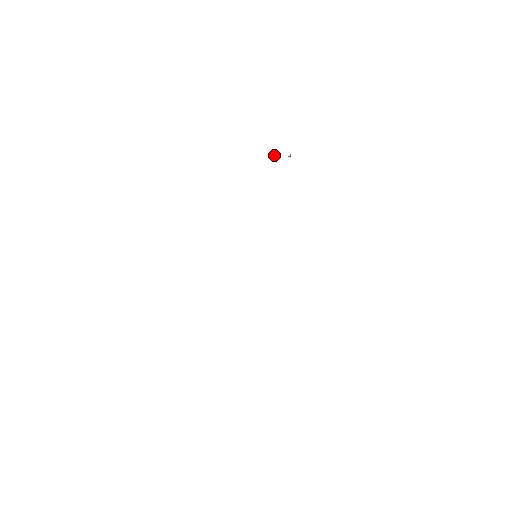
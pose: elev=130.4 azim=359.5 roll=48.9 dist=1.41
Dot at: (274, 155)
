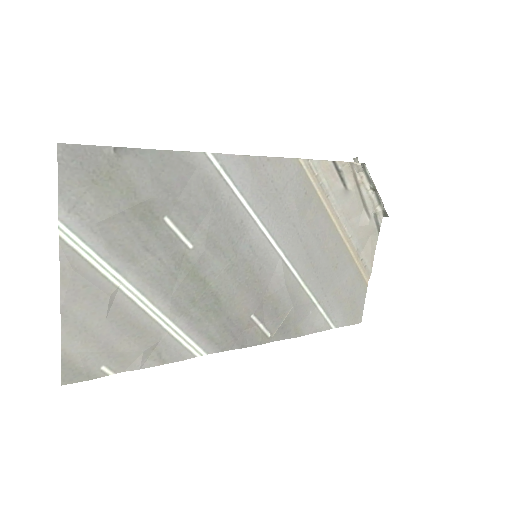
Dot at: (383, 213)
